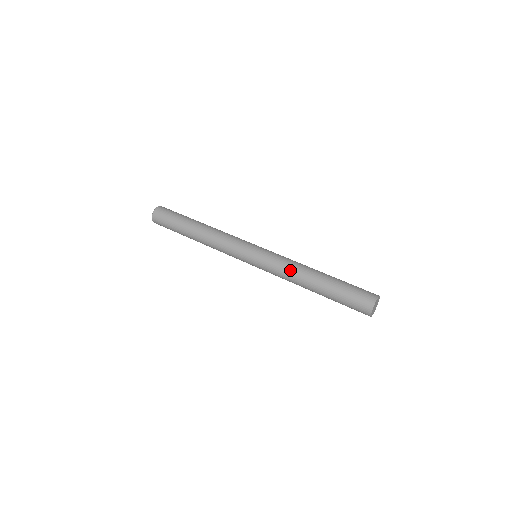
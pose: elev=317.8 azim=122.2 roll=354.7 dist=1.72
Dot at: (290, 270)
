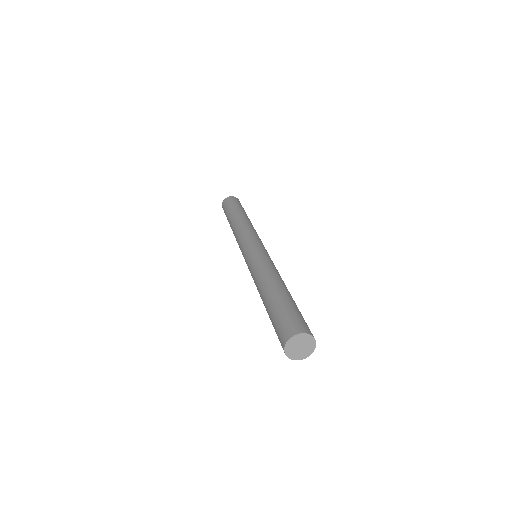
Dot at: (262, 270)
